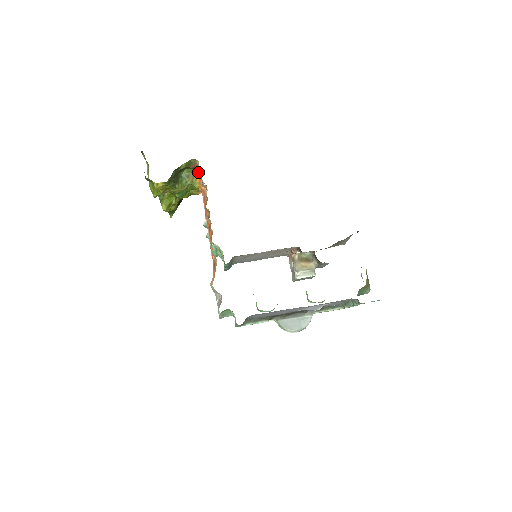
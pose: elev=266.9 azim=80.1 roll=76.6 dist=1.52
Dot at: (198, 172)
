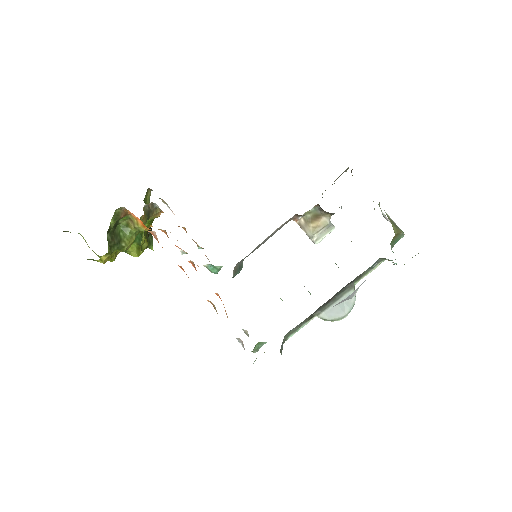
Dot at: (133, 215)
